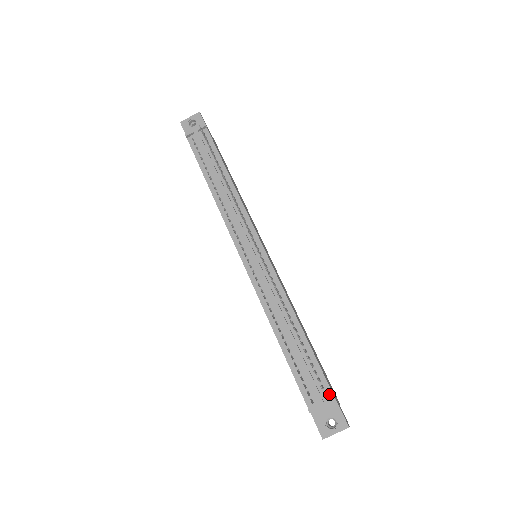
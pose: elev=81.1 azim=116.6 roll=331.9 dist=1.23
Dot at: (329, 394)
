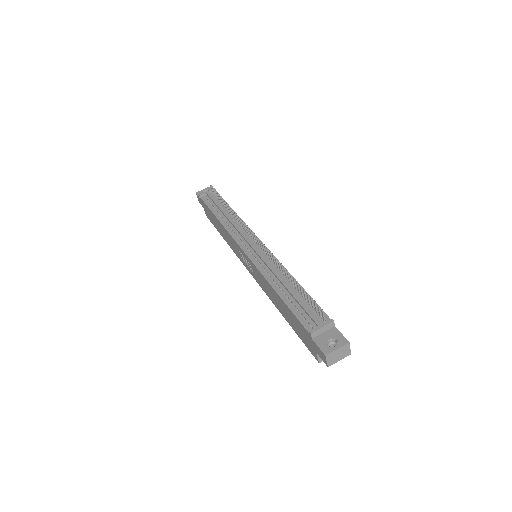
Dot at: (327, 319)
